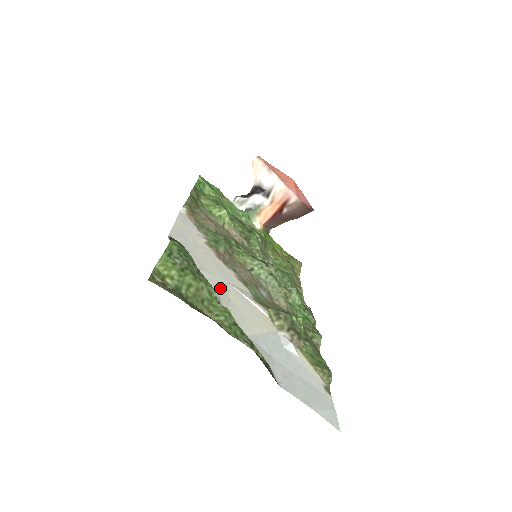
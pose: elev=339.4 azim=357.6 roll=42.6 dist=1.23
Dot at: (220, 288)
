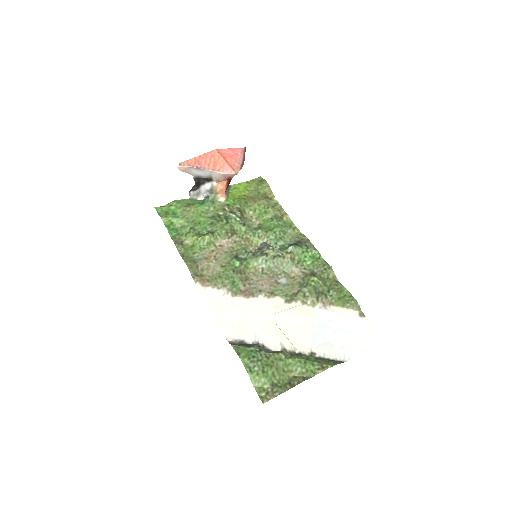
Dot at: (273, 332)
